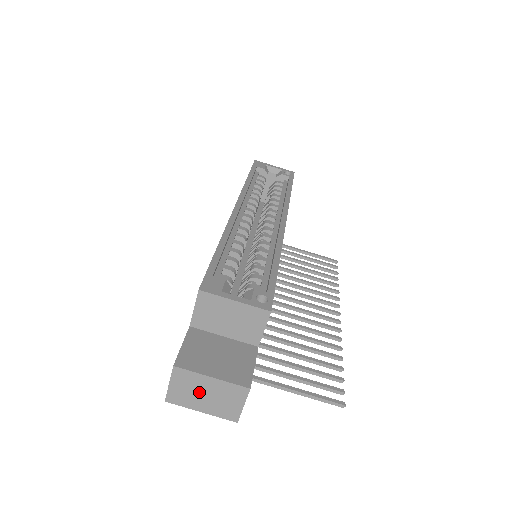
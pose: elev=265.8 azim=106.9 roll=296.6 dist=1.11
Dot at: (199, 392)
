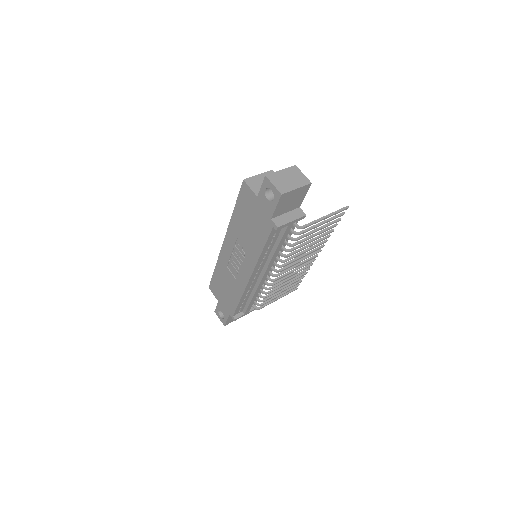
Dot at: (285, 180)
